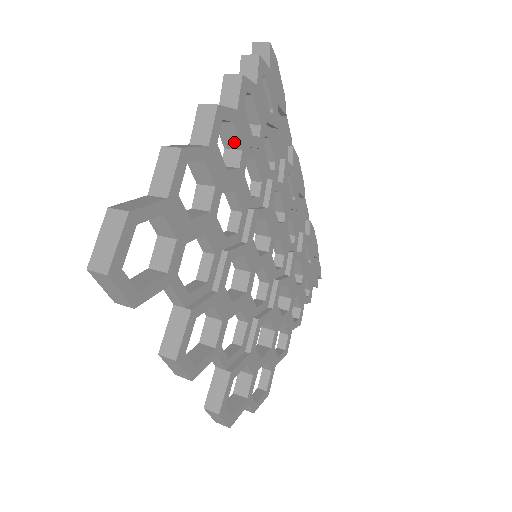
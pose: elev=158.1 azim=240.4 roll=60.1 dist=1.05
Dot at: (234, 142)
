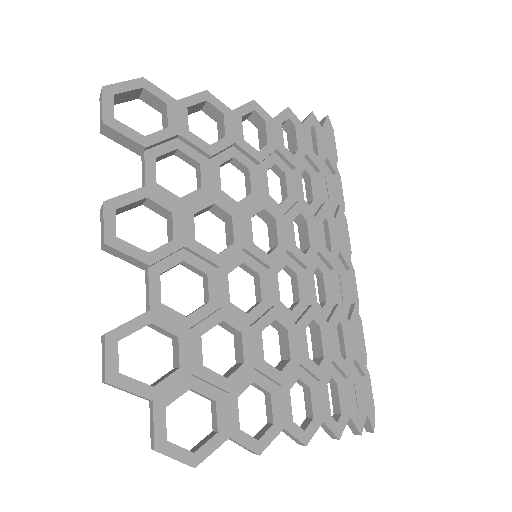
Dot at: (264, 140)
